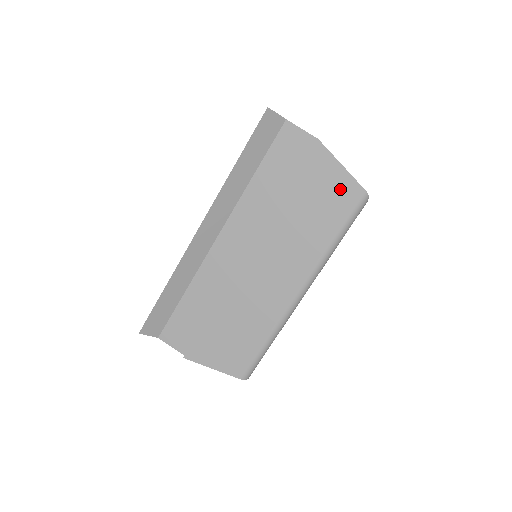
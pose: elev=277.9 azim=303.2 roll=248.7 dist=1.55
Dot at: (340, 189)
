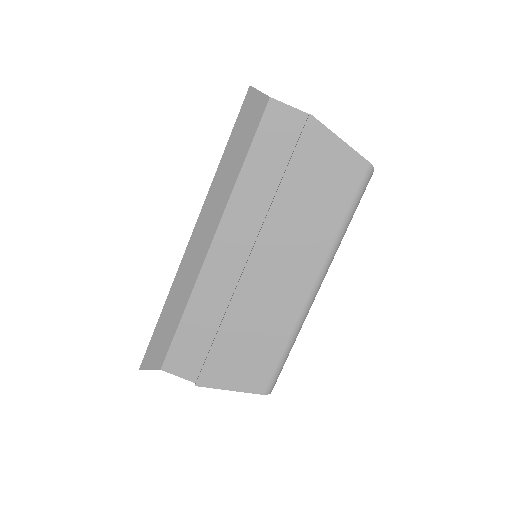
Dot at: (342, 166)
